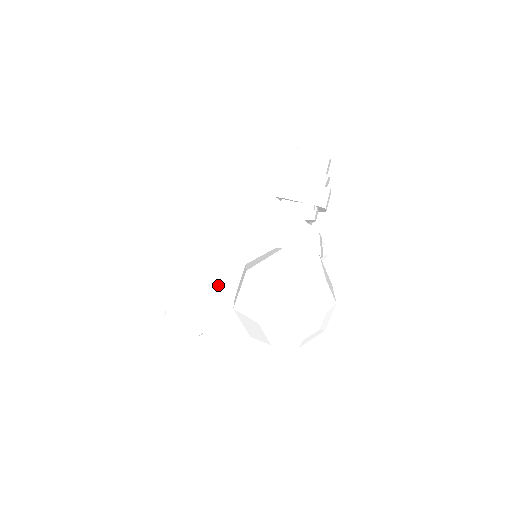
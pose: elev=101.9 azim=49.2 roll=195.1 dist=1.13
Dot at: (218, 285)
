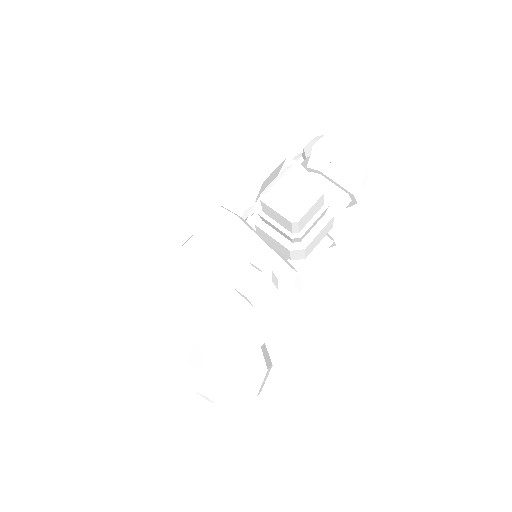
Dot at: occluded
